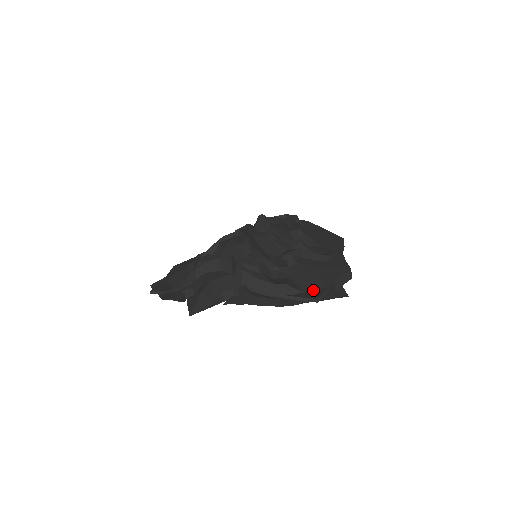
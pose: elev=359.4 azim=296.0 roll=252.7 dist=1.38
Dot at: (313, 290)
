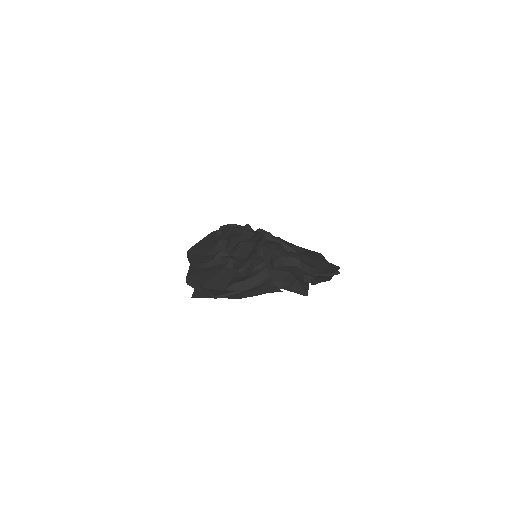
Dot at: (326, 268)
